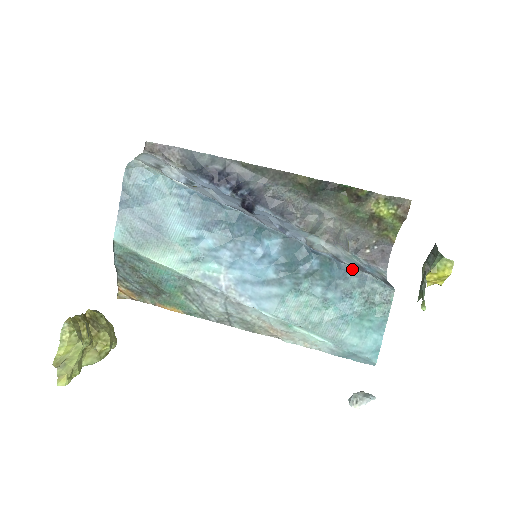
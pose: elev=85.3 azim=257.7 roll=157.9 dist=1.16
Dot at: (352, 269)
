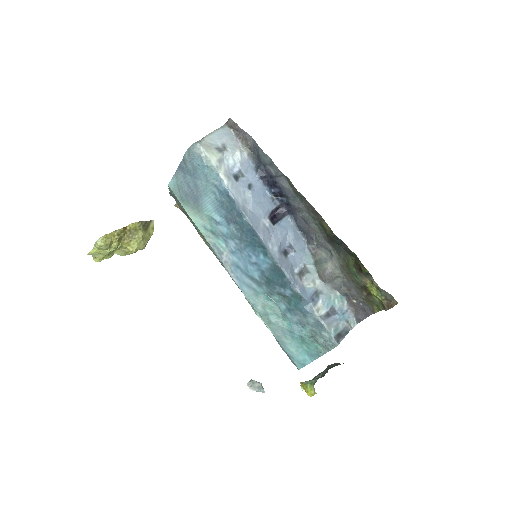
Dot at: (314, 313)
